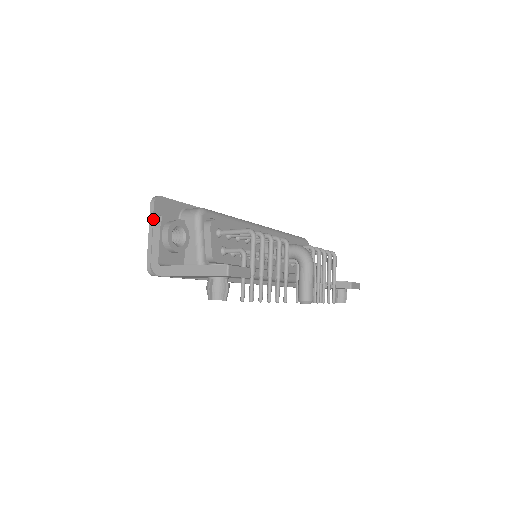
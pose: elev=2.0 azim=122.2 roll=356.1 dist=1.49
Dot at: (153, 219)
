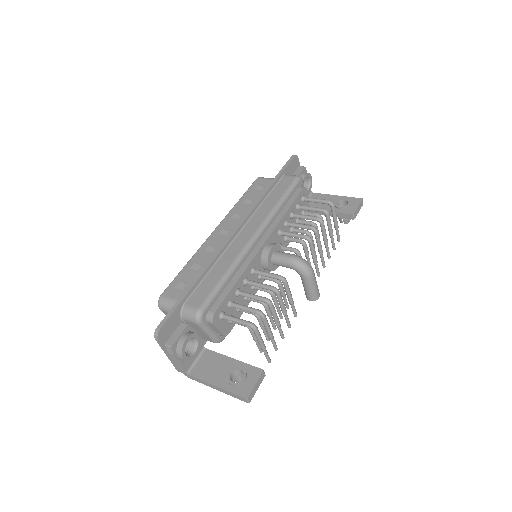
Dot at: (164, 349)
